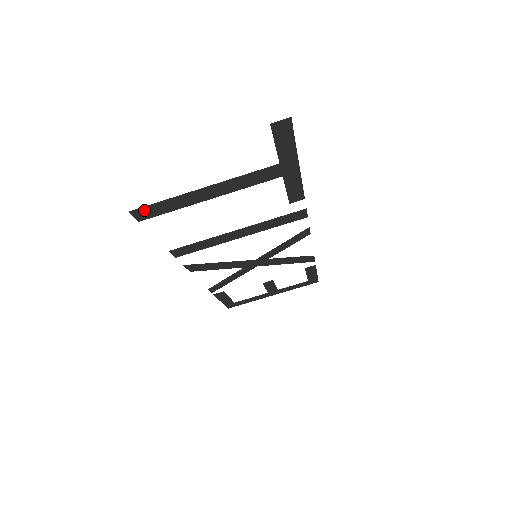
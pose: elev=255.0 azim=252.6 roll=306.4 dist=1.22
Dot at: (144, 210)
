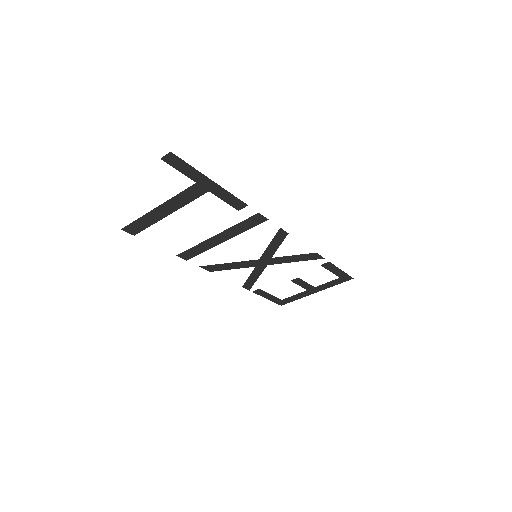
Dot at: (131, 227)
